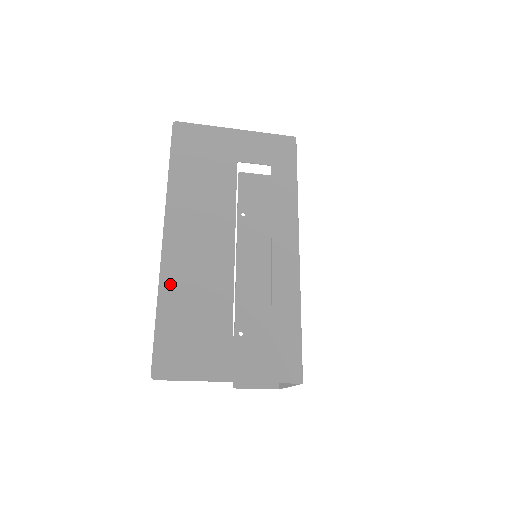
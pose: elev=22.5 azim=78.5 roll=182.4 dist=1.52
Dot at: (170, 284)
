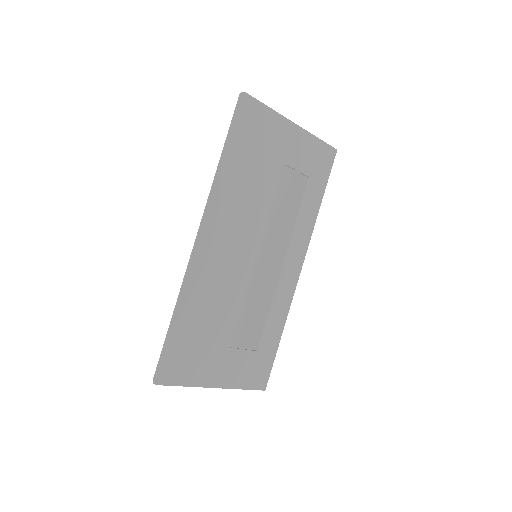
Dot at: (191, 291)
